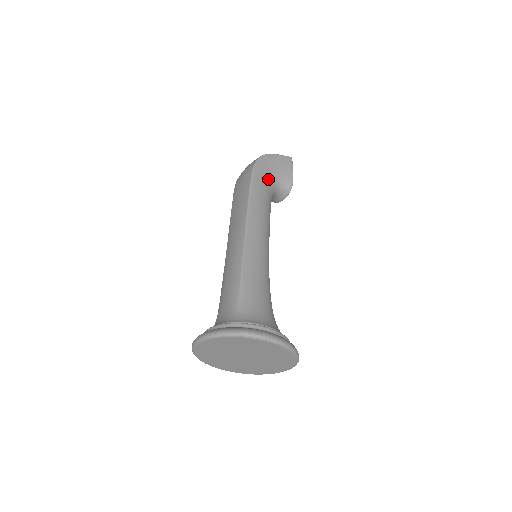
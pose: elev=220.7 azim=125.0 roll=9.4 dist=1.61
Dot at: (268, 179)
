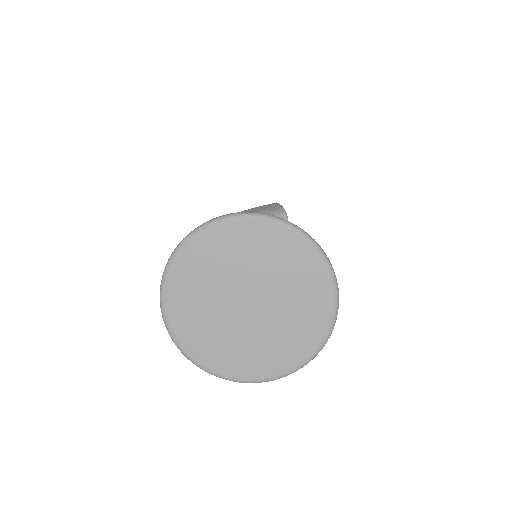
Dot at: occluded
